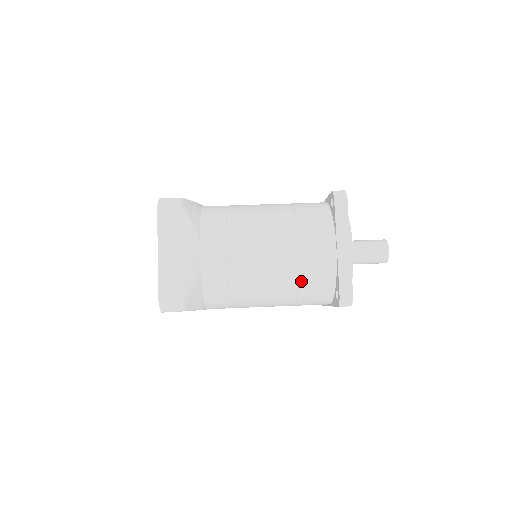
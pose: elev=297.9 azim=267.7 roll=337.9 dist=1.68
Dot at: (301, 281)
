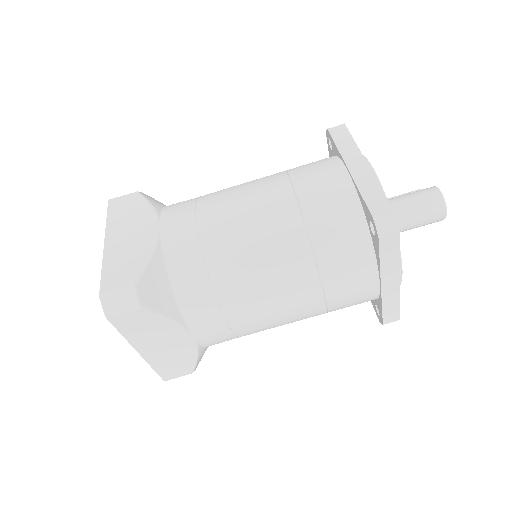
Dot at: (331, 311)
